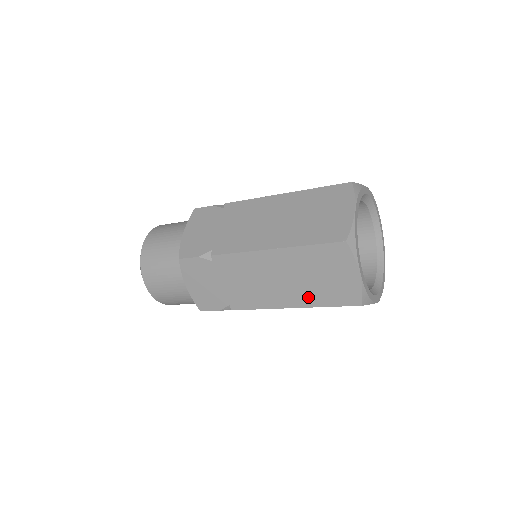
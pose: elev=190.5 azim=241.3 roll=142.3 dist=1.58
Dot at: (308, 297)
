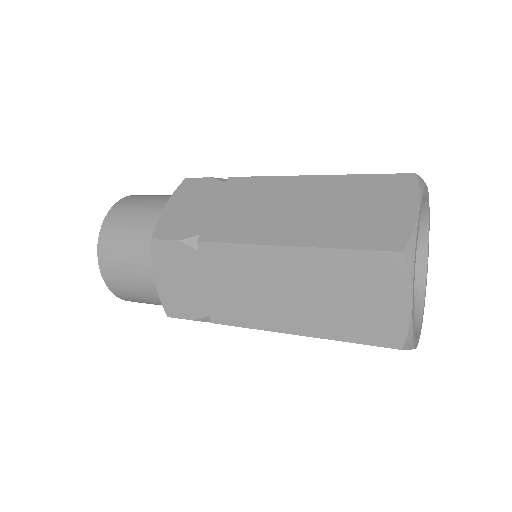
Dot at: (325, 324)
